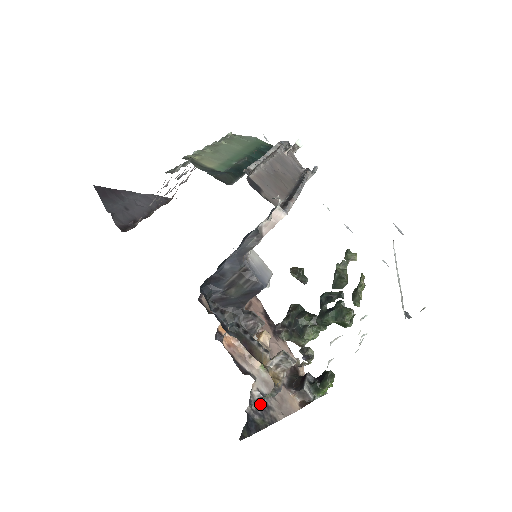
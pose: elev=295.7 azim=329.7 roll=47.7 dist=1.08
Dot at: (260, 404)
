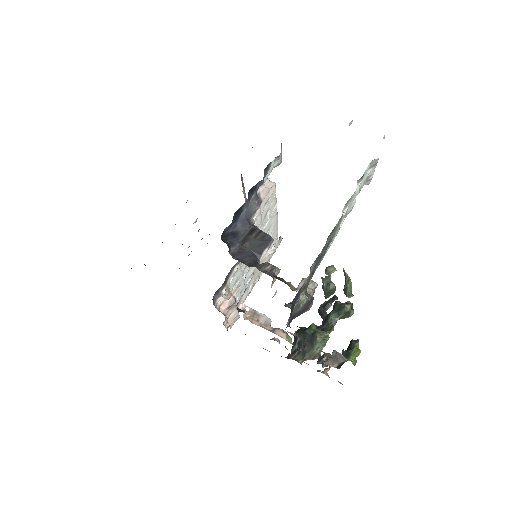
Dot at: (298, 336)
